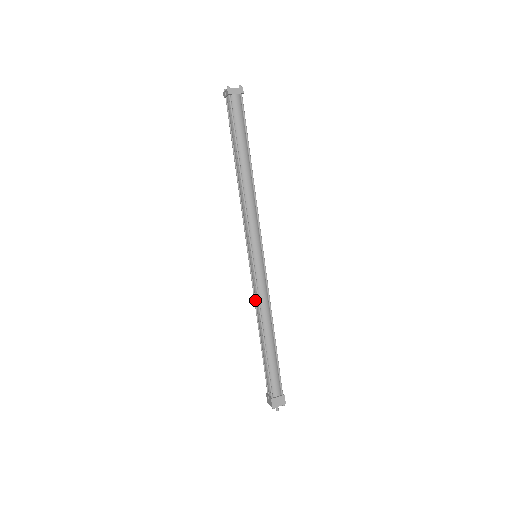
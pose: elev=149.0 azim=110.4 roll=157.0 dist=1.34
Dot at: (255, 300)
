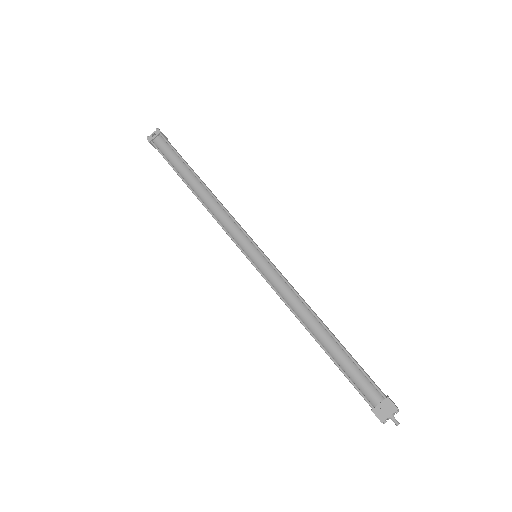
Dot at: (284, 299)
